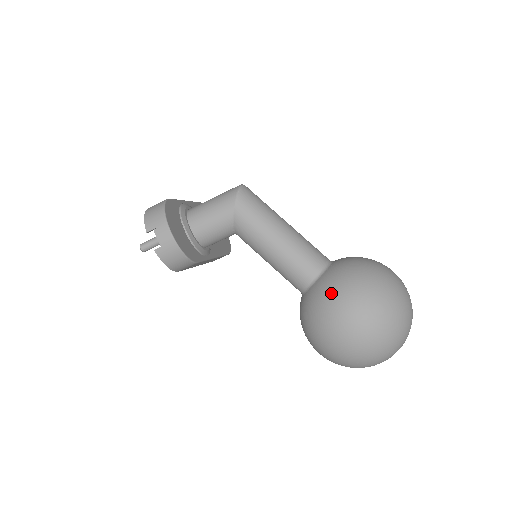
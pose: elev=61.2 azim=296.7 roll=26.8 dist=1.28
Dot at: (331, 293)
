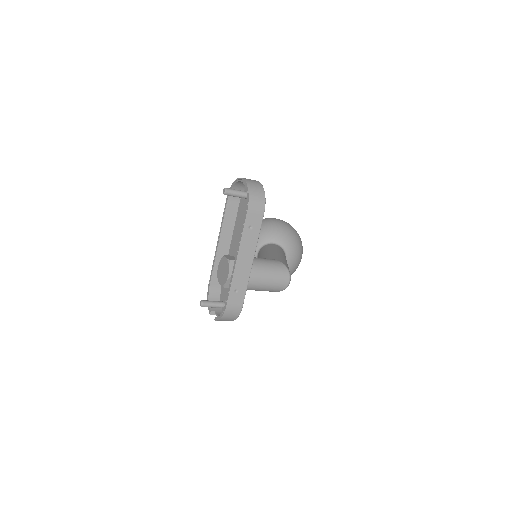
Dot at: occluded
